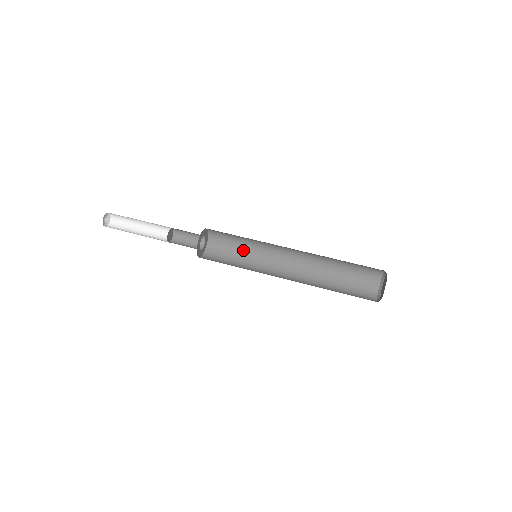
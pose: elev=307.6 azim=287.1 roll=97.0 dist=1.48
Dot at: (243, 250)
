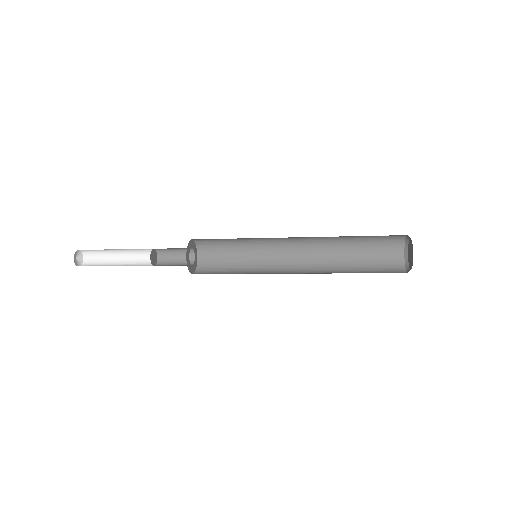
Dot at: (240, 256)
